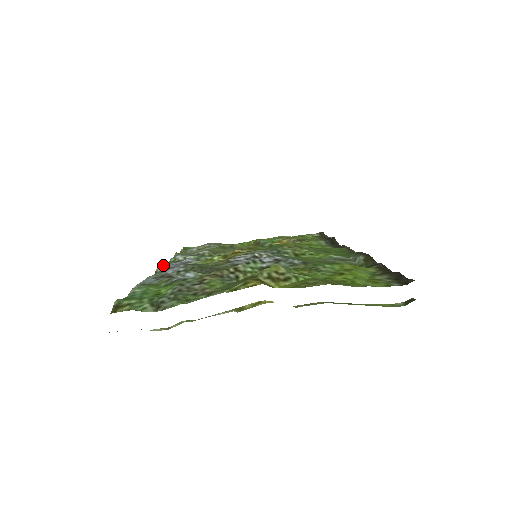
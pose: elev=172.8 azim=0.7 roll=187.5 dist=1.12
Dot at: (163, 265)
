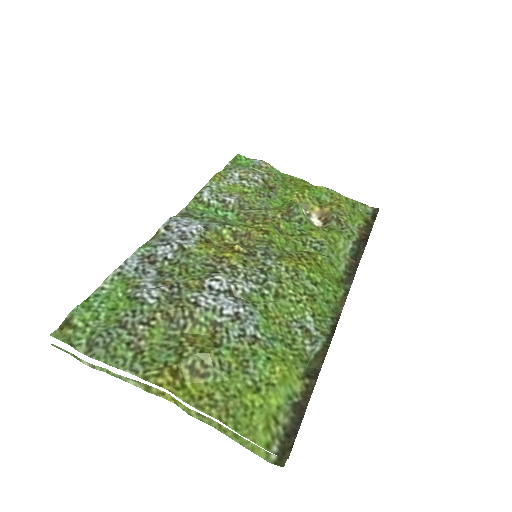
Dot at: (171, 221)
